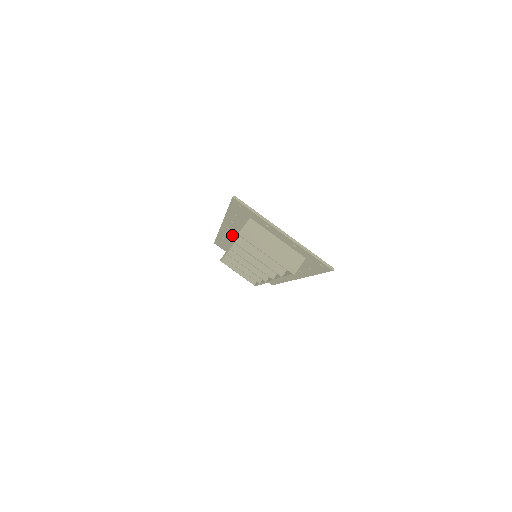
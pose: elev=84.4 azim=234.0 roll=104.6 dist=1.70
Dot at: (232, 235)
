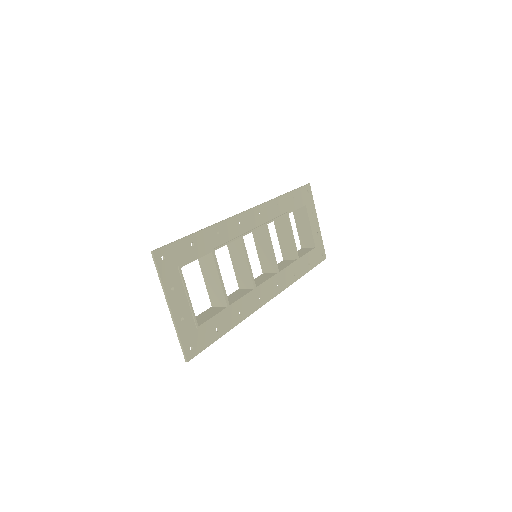
Dot at: (252, 224)
